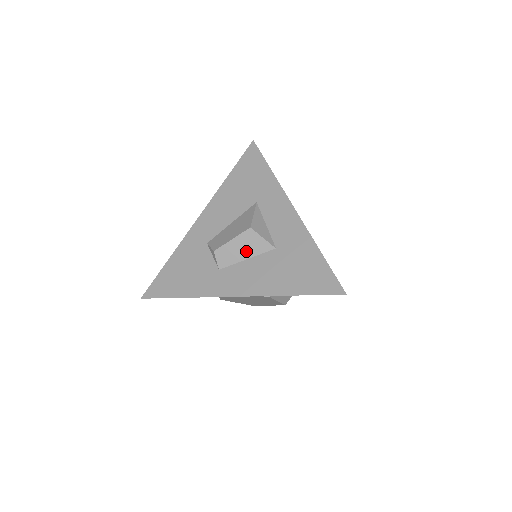
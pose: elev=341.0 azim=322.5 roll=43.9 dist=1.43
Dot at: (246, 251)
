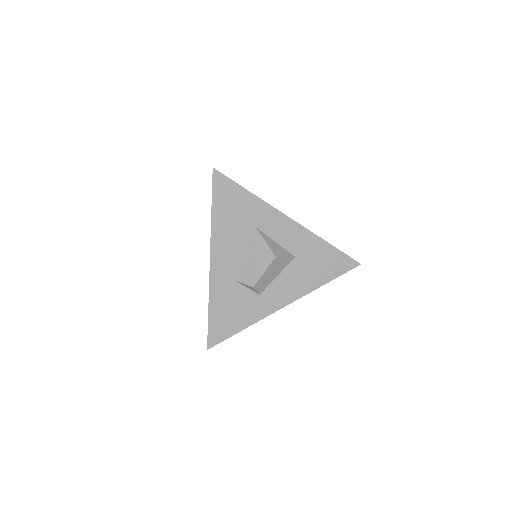
Dot at: (276, 272)
